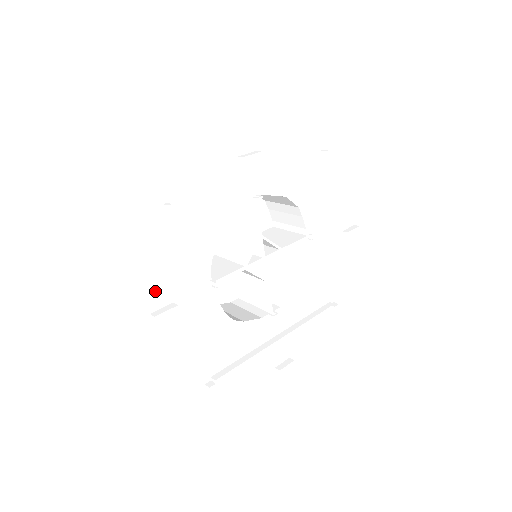
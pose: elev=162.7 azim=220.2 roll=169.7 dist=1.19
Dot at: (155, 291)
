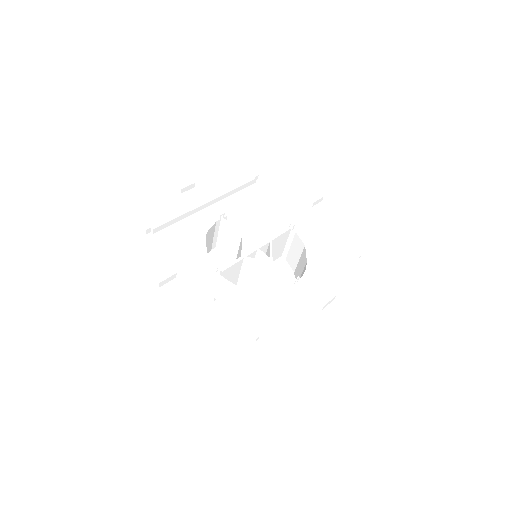
Dot at: (170, 287)
